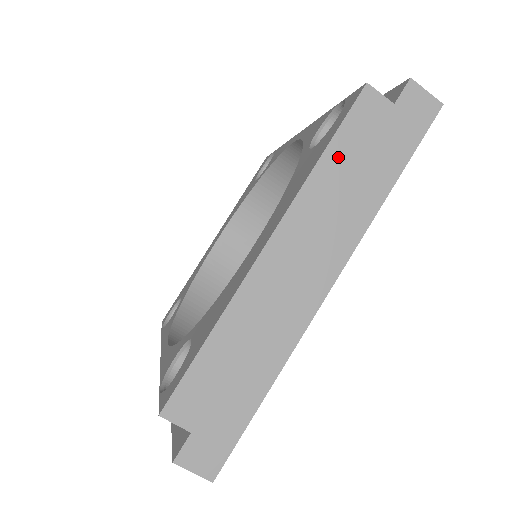
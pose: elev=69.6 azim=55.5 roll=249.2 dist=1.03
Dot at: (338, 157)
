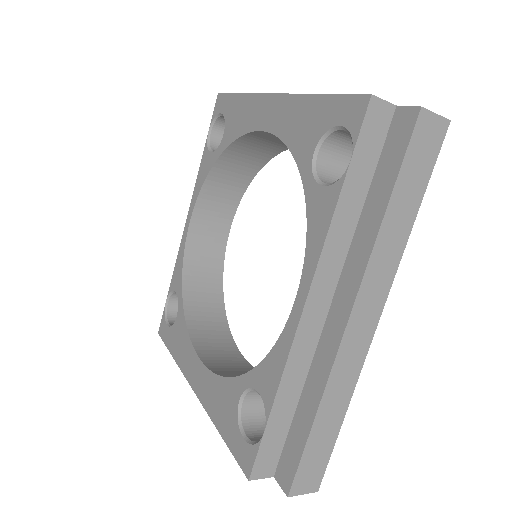
Dot at: occluded
